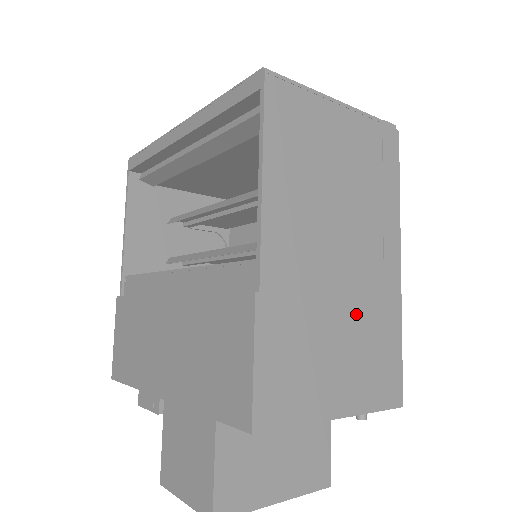
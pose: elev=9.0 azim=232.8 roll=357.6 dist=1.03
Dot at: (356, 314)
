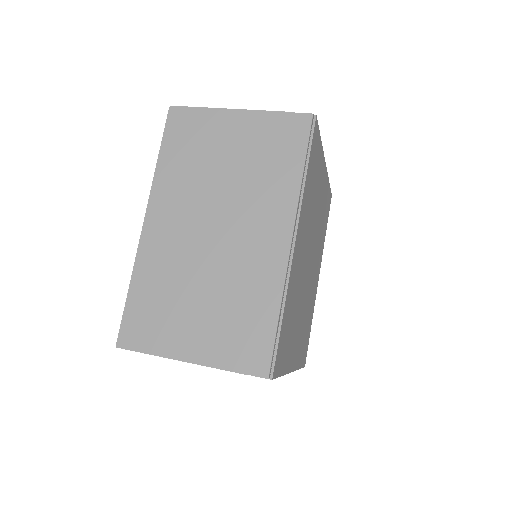
Dot at: occluded
